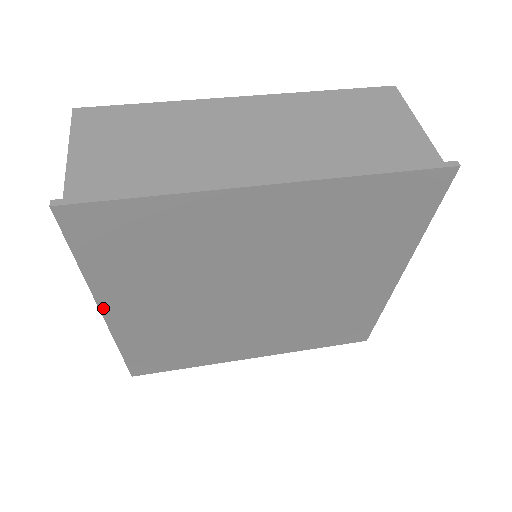
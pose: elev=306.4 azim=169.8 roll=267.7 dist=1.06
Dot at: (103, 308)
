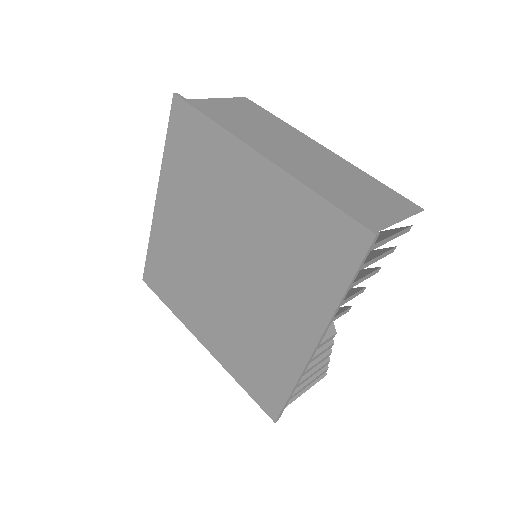
Dot at: (159, 193)
